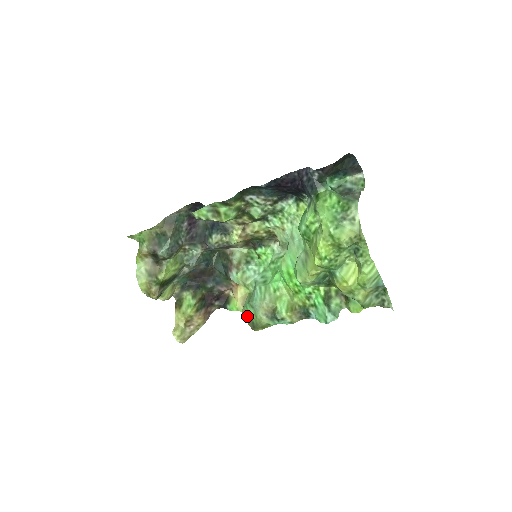
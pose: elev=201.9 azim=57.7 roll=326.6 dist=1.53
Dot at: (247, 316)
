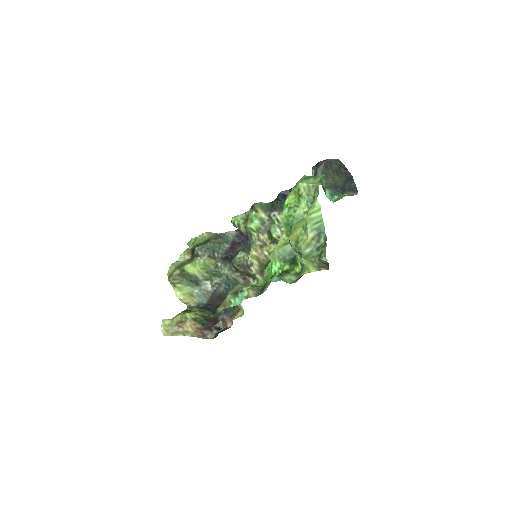
Dot at: occluded
